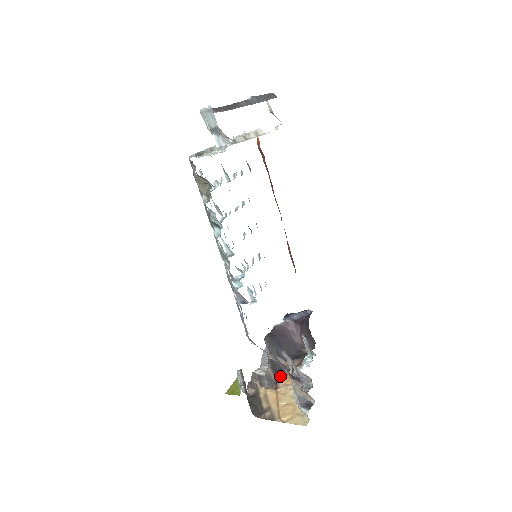
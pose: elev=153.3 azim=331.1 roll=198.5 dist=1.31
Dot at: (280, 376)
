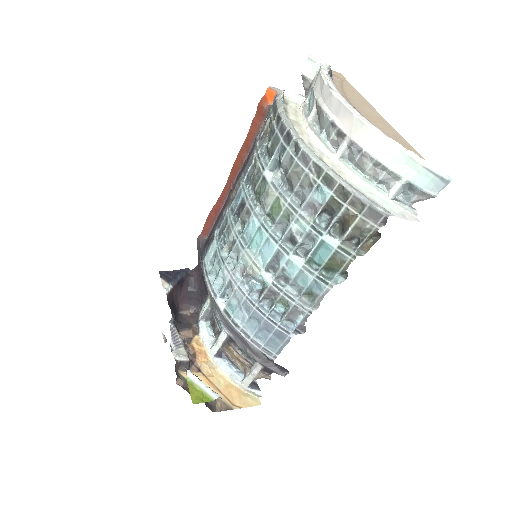
Dot at: (189, 353)
